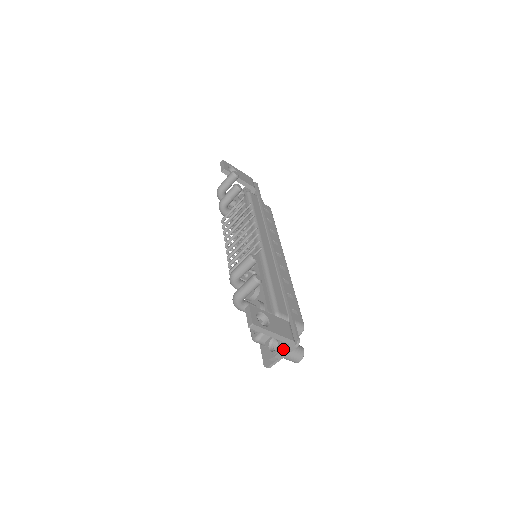
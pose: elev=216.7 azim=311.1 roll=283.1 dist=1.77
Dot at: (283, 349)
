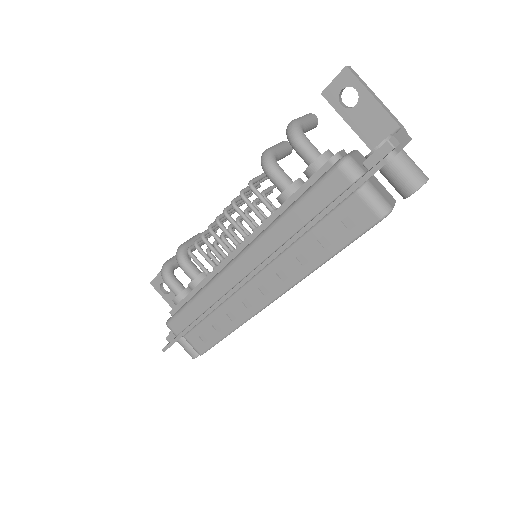
Dot at: occluded
